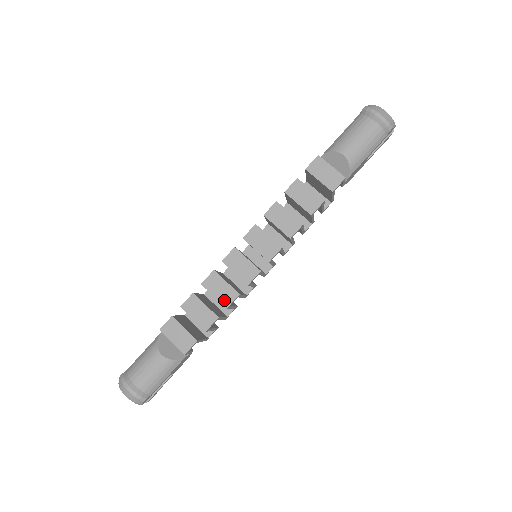
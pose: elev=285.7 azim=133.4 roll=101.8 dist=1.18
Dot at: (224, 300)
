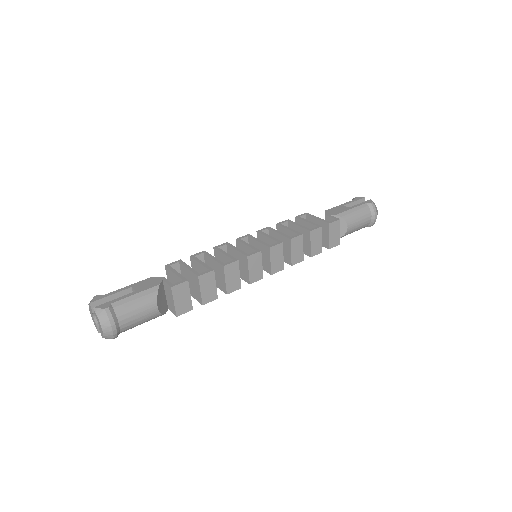
Dot at: (230, 287)
